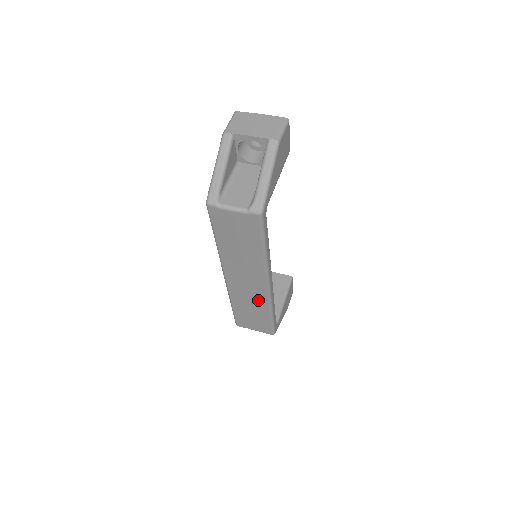
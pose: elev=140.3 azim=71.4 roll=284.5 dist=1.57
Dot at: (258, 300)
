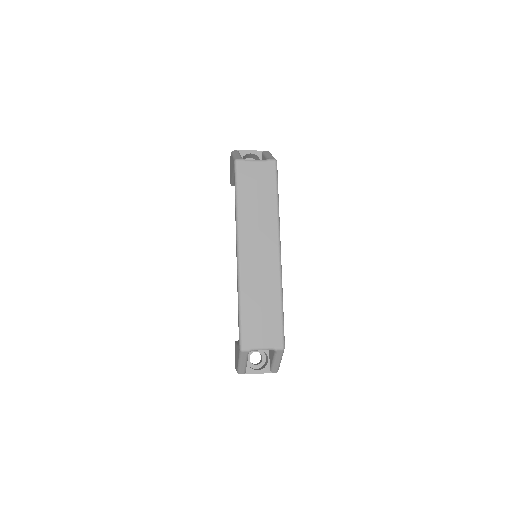
Dot at: (270, 279)
